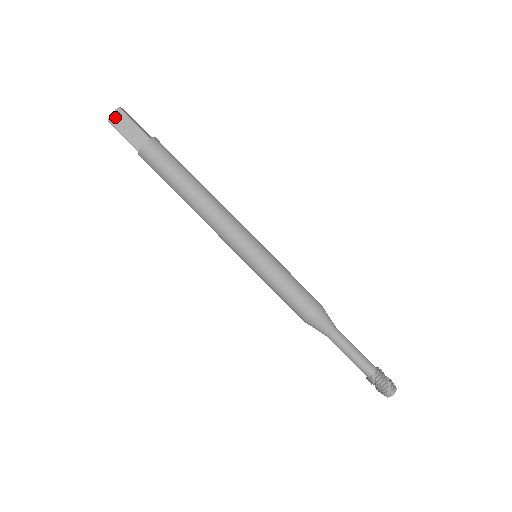
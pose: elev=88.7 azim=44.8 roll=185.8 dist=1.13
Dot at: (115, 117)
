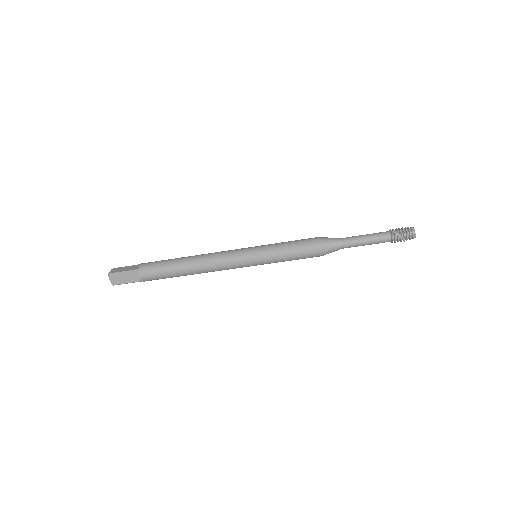
Dot at: occluded
